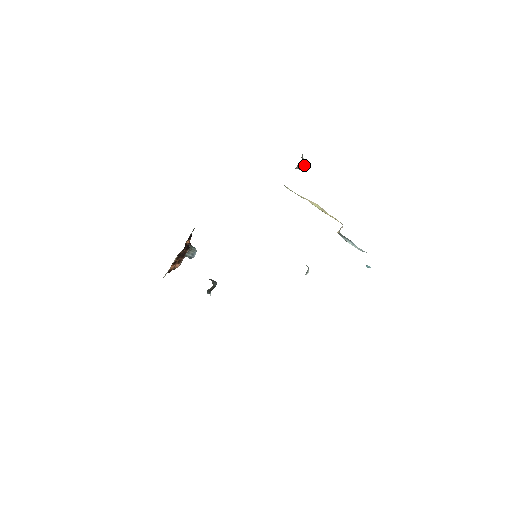
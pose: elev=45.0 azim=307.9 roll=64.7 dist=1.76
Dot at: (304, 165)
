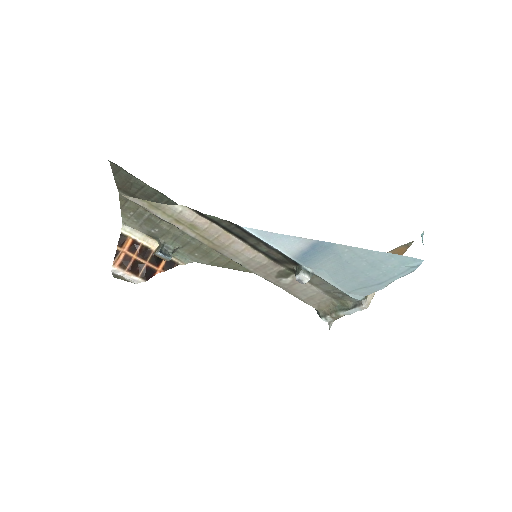
Dot at: occluded
